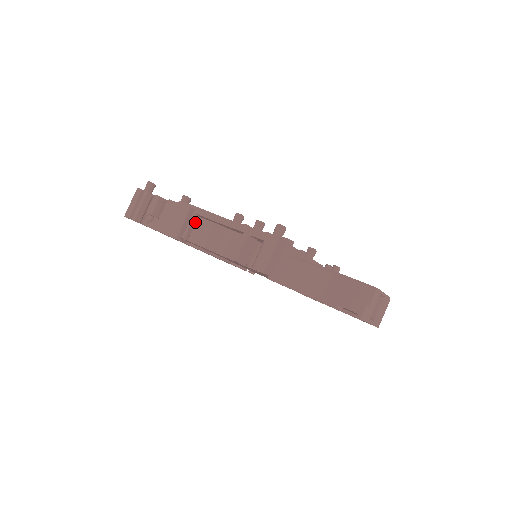
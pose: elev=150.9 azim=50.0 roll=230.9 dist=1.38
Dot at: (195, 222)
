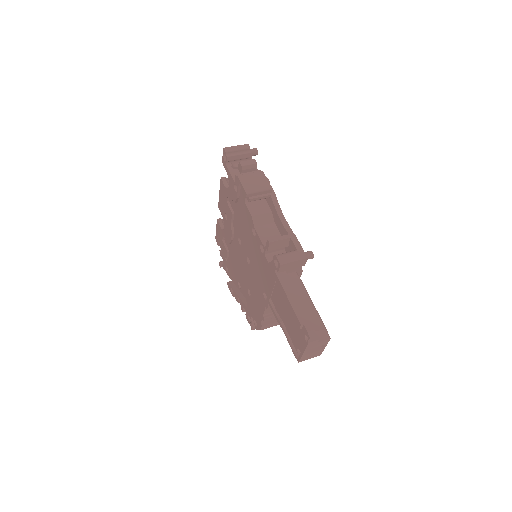
Dot at: occluded
